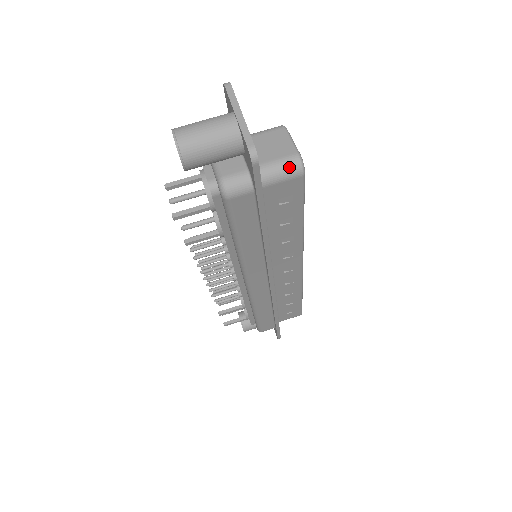
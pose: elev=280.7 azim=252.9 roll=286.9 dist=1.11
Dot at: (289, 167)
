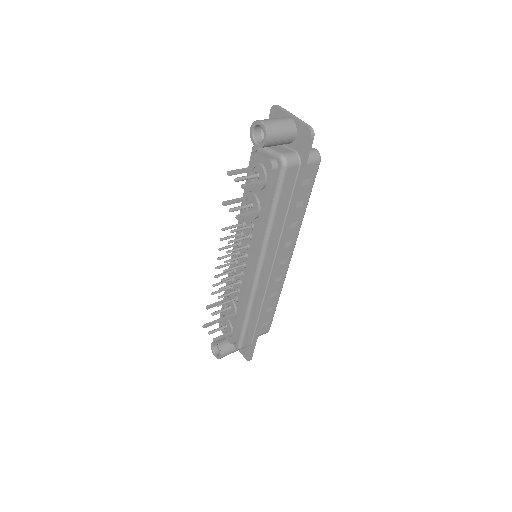
Dot at: (314, 155)
